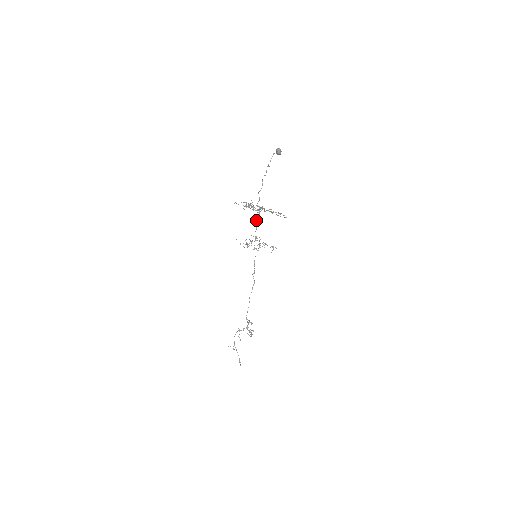
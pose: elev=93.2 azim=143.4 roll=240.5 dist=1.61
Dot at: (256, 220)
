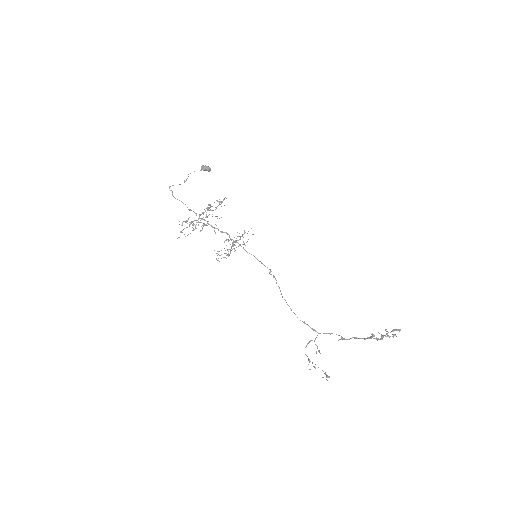
Dot at: occluded
